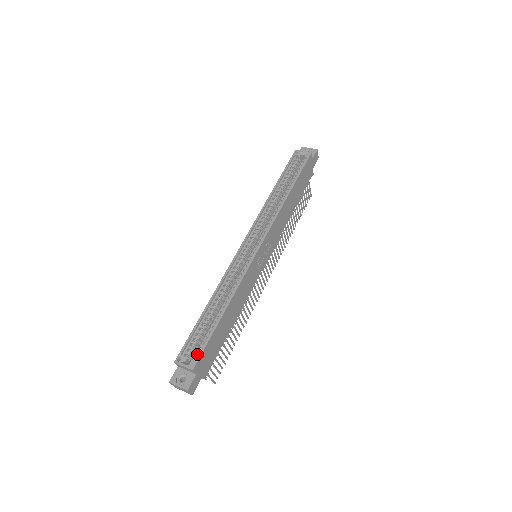
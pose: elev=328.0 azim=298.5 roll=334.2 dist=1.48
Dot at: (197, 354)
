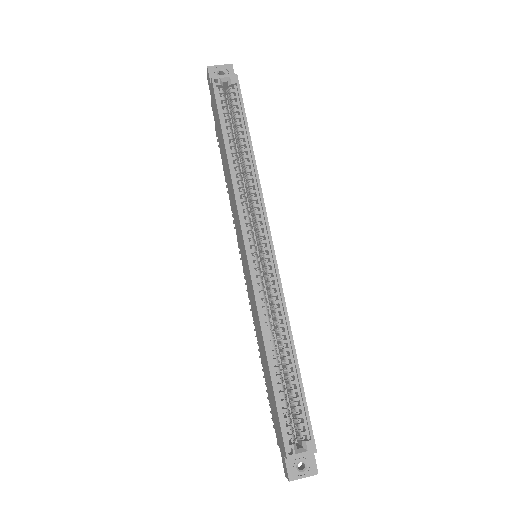
Dot at: (302, 429)
